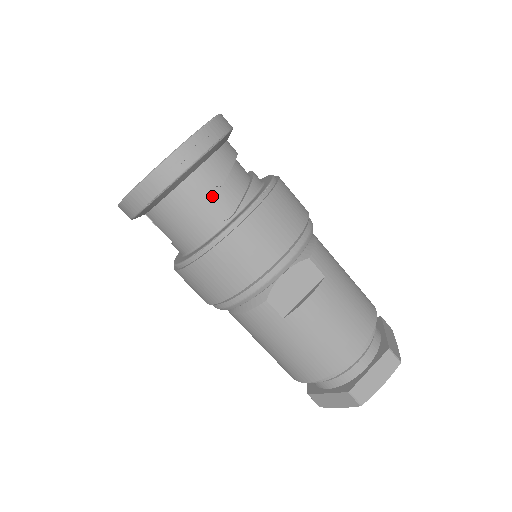
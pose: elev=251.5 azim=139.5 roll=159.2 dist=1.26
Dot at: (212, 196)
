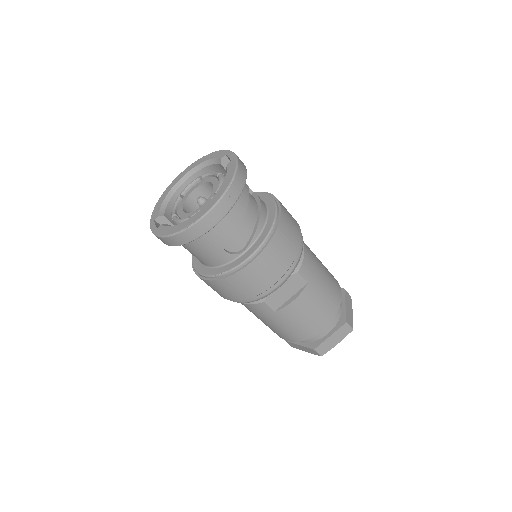
Dot at: (229, 236)
